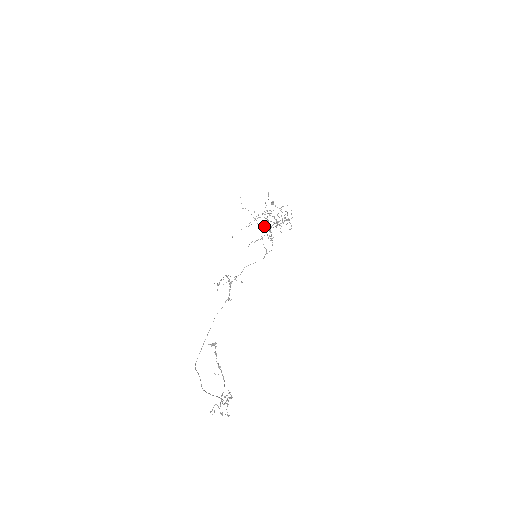
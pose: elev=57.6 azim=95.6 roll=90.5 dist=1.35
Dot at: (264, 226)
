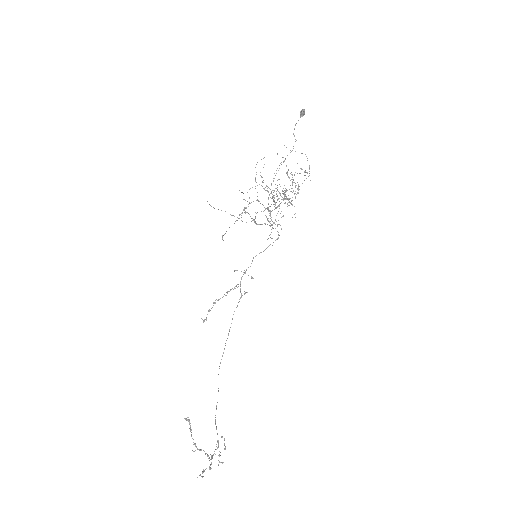
Dot at: occluded
